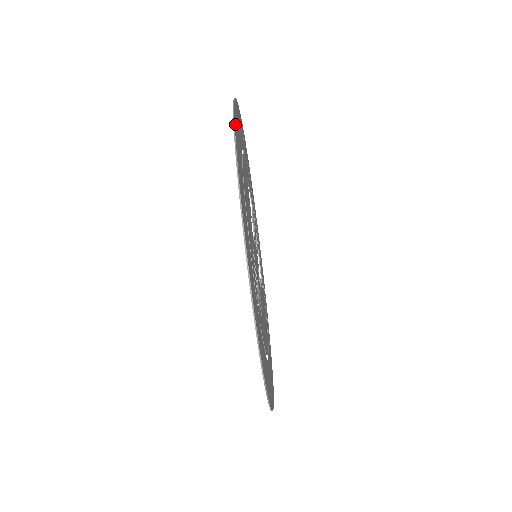
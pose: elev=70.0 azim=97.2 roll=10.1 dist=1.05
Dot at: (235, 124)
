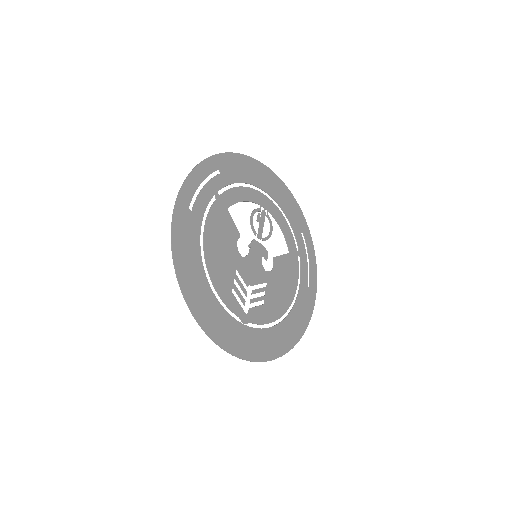
Dot at: (175, 232)
